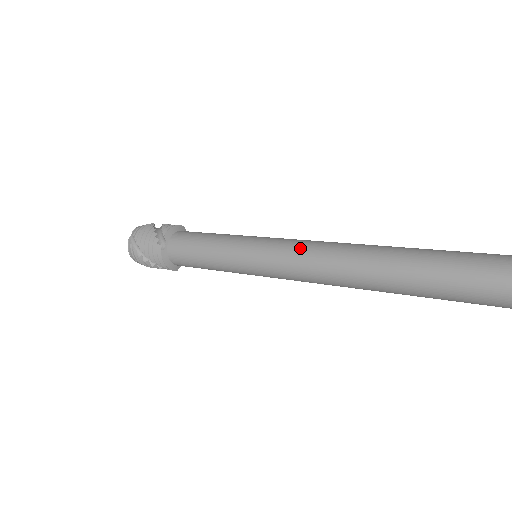
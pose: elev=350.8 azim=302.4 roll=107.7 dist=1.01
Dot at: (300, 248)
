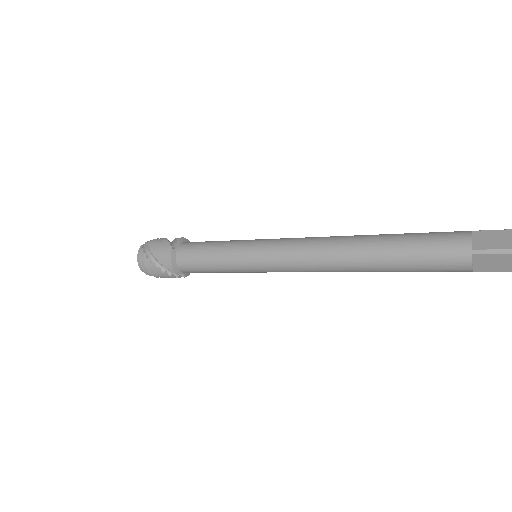
Dot at: (298, 238)
